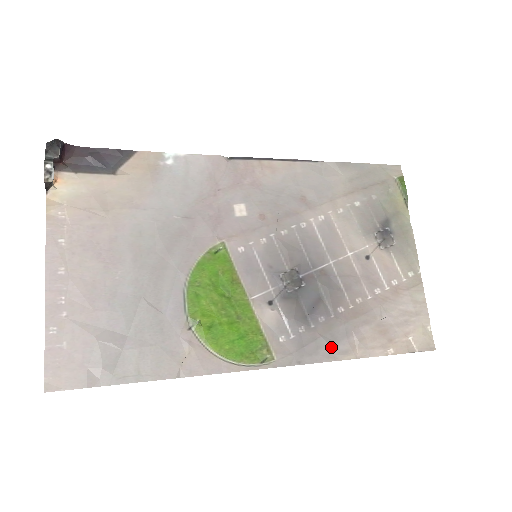
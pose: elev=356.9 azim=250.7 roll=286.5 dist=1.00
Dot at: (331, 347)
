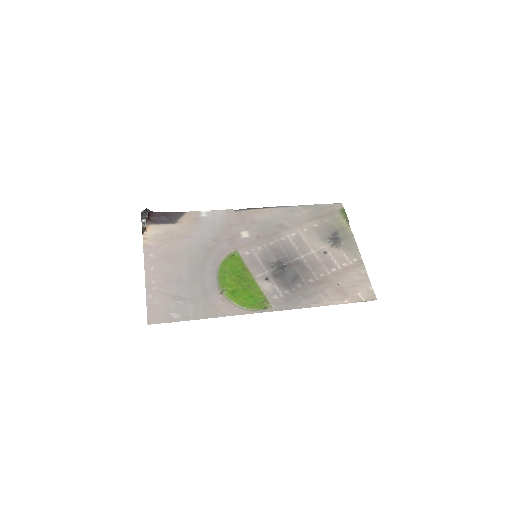
Dot at: (306, 300)
